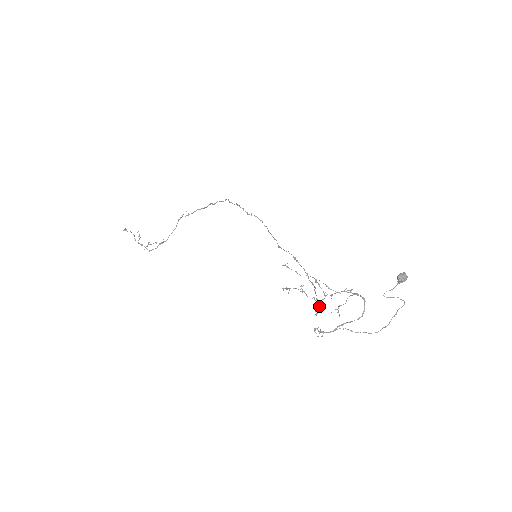
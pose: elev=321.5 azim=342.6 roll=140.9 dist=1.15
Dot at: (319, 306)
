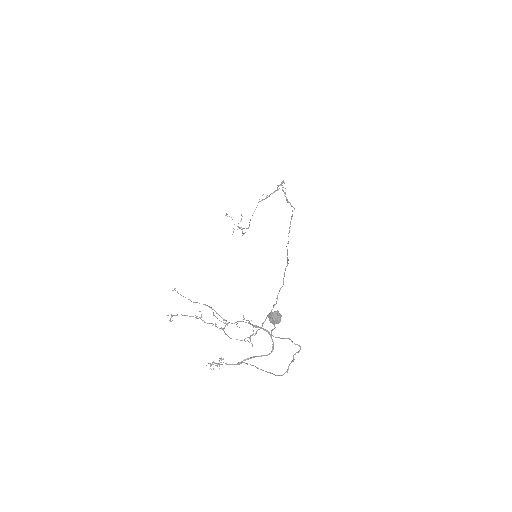
Dot at: (260, 328)
